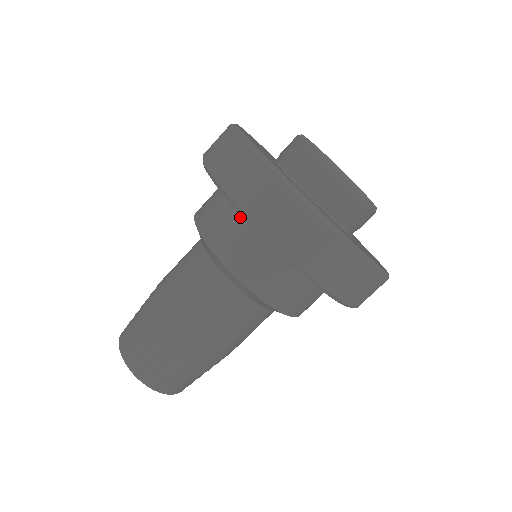
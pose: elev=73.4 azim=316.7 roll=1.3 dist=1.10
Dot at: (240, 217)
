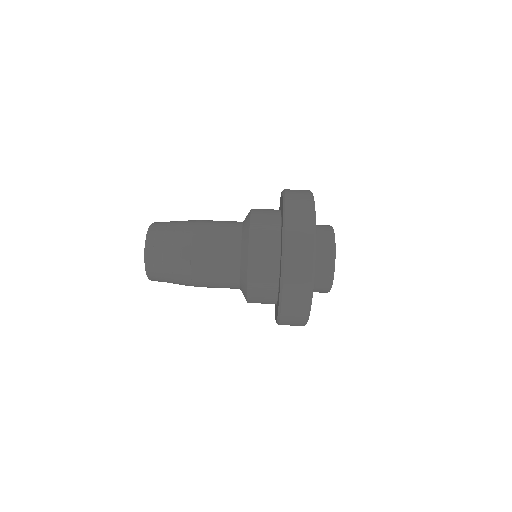
Dot at: (277, 224)
